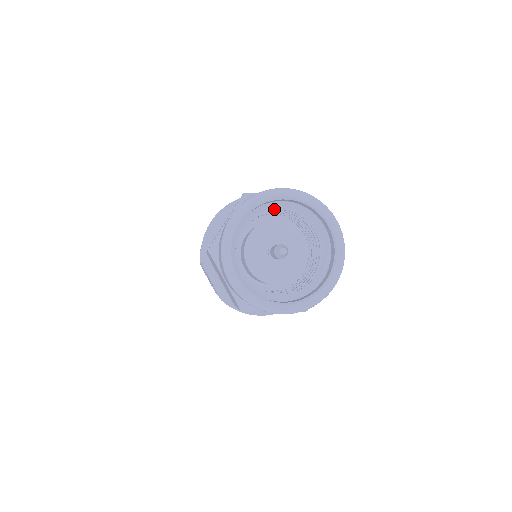
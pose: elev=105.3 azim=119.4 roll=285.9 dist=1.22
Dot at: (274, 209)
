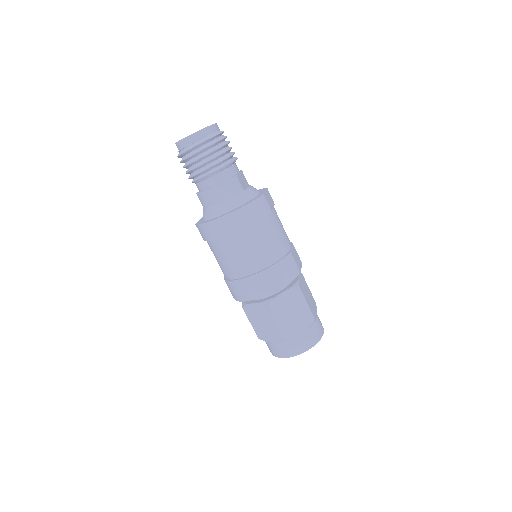
Dot at: occluded
